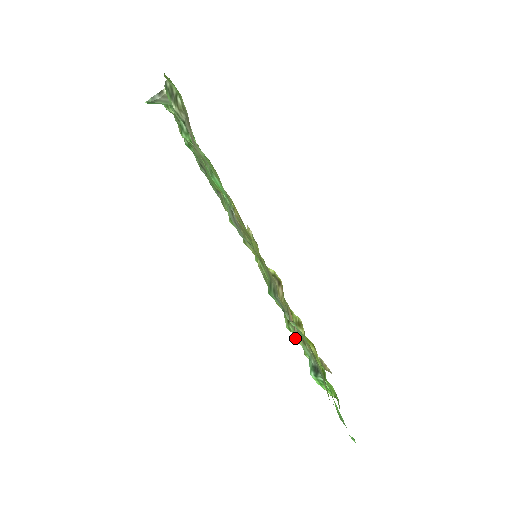
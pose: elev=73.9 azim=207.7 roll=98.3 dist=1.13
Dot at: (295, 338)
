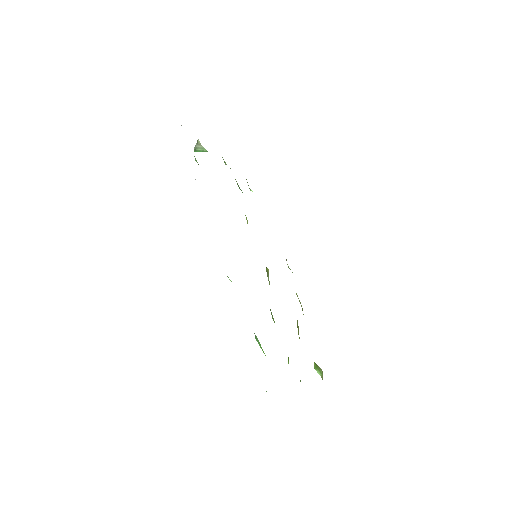
Dot at: occluded
